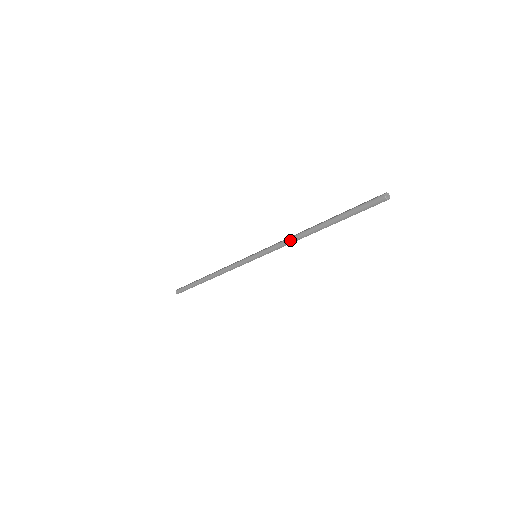
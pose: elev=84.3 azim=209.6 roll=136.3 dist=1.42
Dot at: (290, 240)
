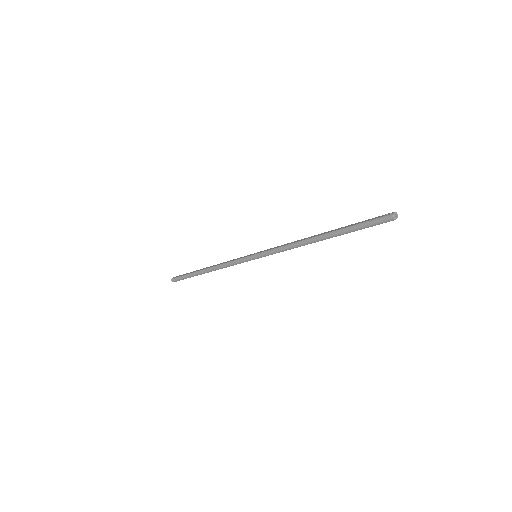
Dot at: (292, 246)
